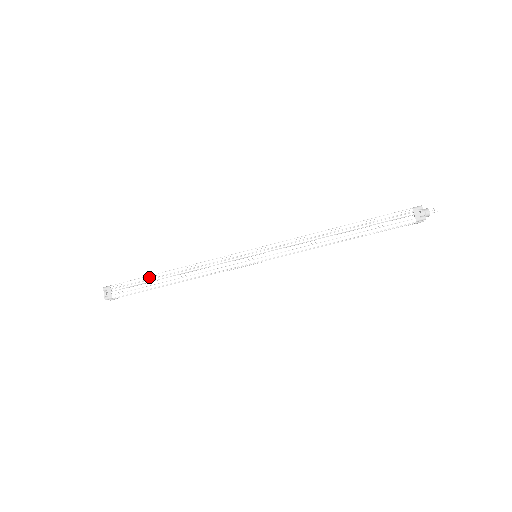
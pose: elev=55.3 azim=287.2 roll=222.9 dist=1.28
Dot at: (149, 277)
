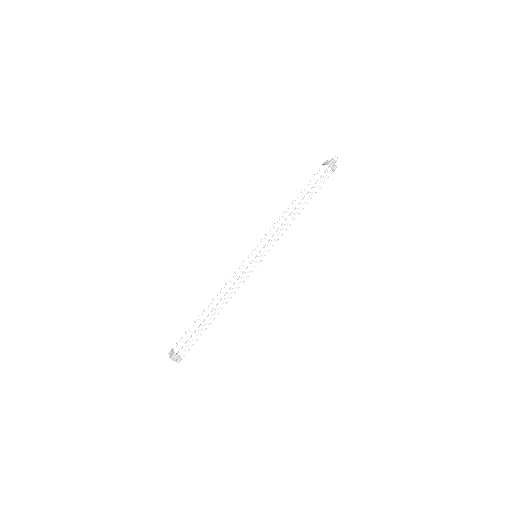
Dot at: (195, 321)
